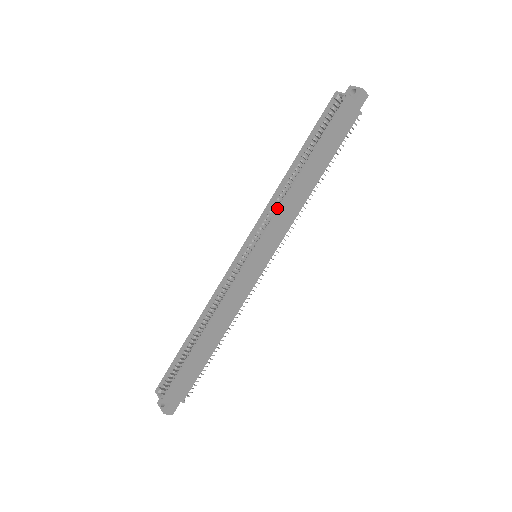
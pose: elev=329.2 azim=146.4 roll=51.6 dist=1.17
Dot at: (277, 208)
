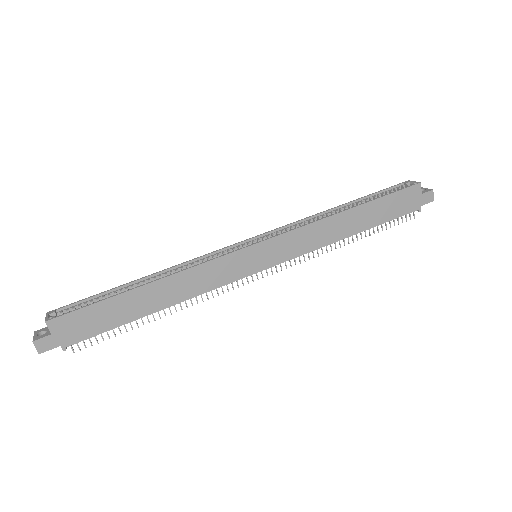
Dot at: (306, 225)
